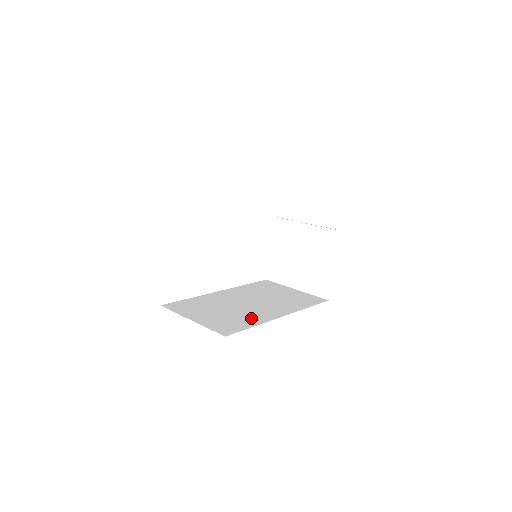
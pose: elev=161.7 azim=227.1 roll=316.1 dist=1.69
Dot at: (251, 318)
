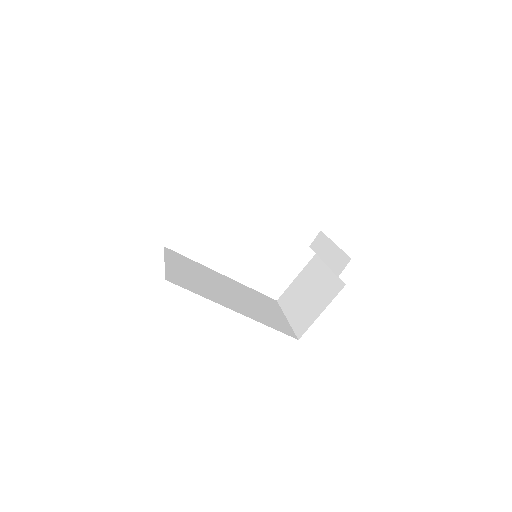
Dot at: (208, 293)
